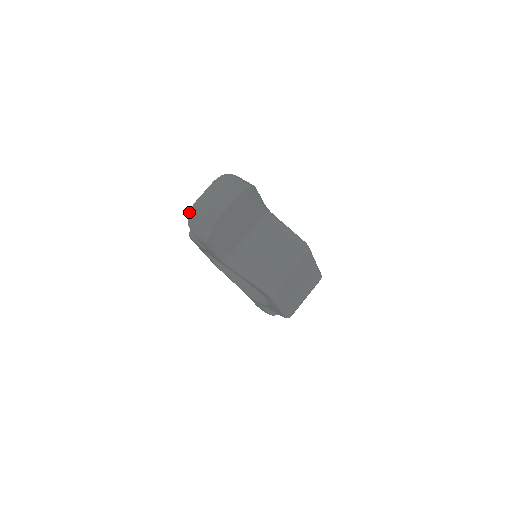
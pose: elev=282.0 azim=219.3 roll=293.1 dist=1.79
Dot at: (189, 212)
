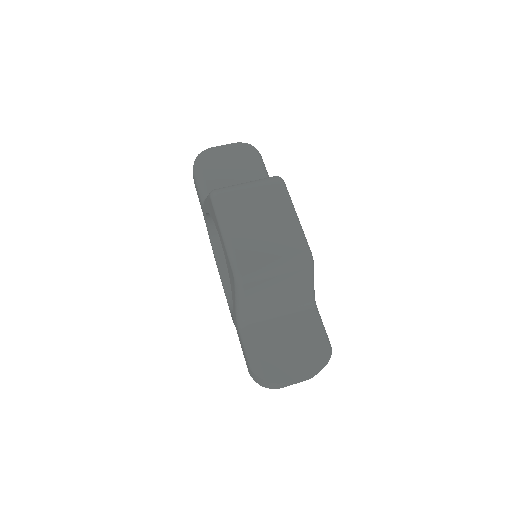
Dot at: occluded
